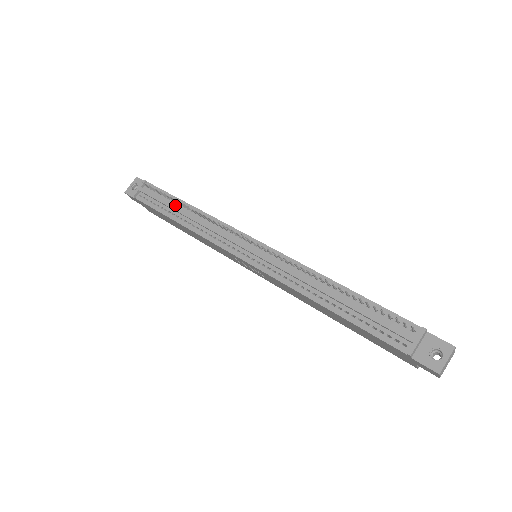
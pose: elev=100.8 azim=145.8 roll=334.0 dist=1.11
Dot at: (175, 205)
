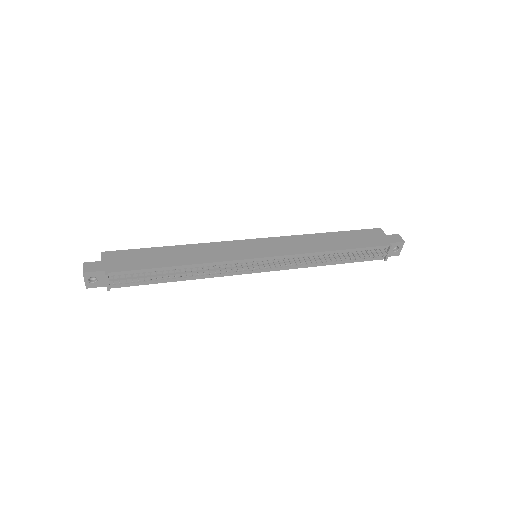
Dot at: (163, 273)
